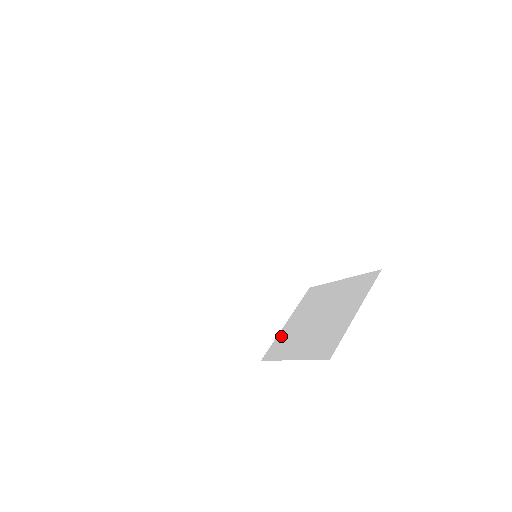
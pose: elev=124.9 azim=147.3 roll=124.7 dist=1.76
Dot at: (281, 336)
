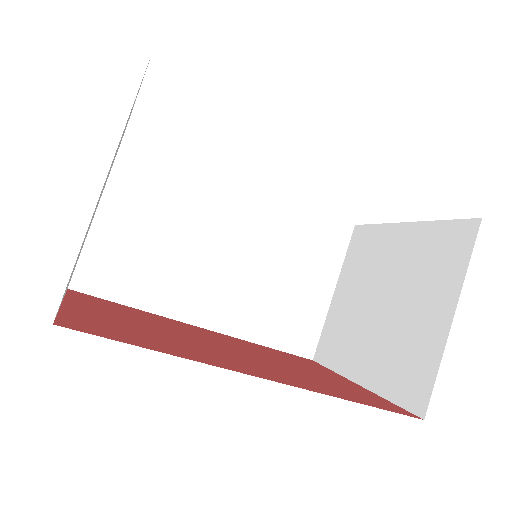
Dot at: (332, 320)
